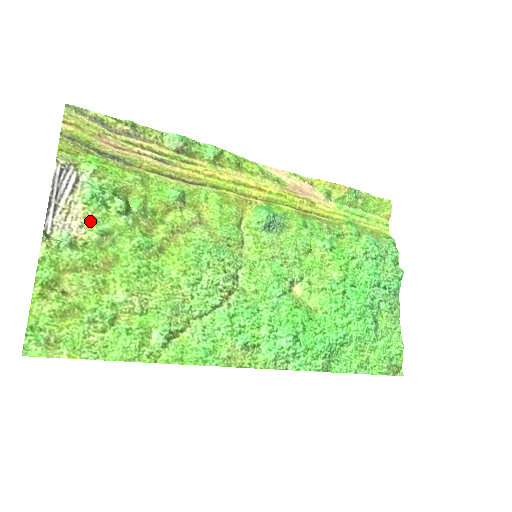
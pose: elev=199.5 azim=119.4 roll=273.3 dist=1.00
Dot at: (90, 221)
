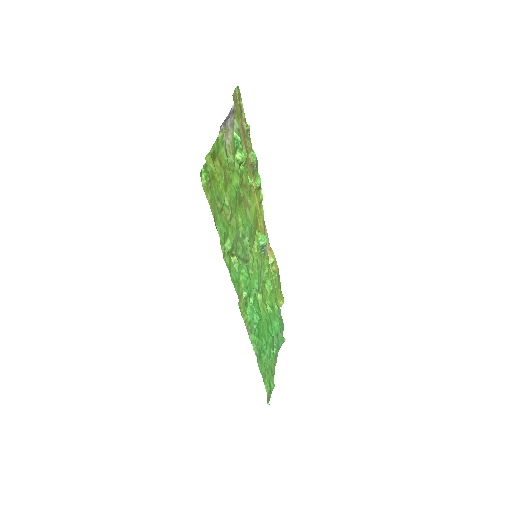
Dot at: (232, 148)
